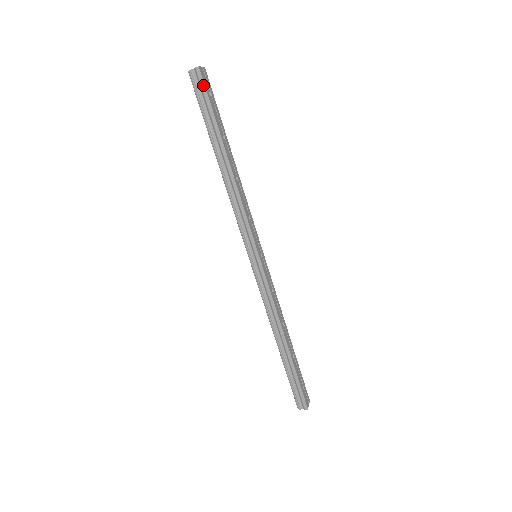
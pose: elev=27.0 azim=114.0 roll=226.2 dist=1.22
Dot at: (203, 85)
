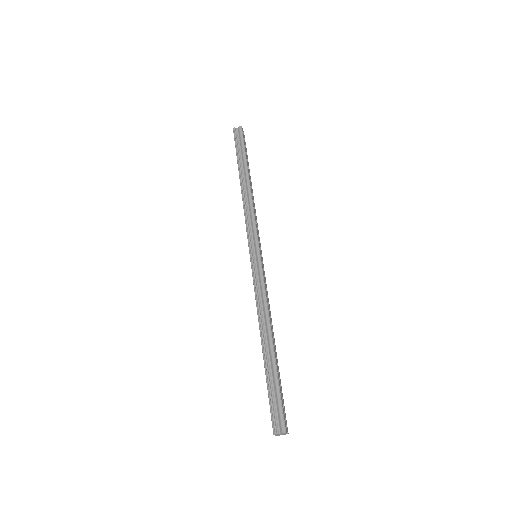
Dot at: (242, 135)
